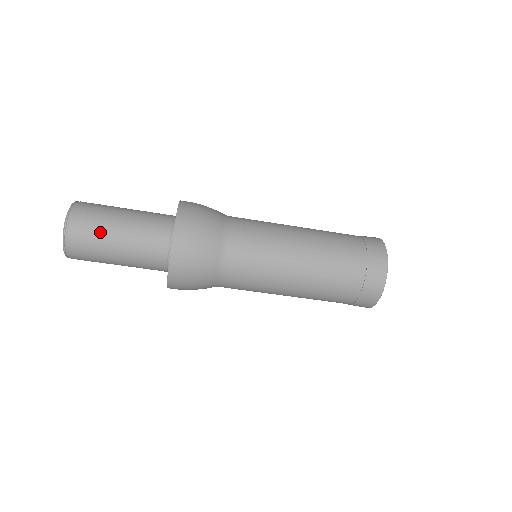
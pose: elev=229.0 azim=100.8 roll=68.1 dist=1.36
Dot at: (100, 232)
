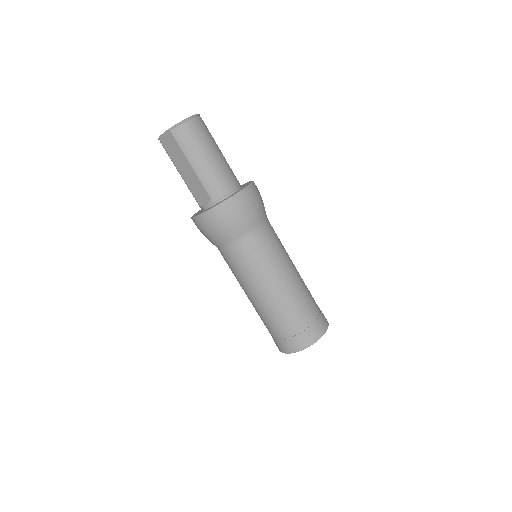
Dot at: (211, 139)
